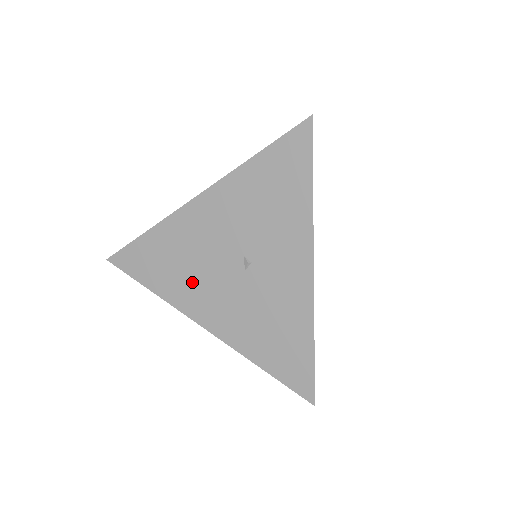
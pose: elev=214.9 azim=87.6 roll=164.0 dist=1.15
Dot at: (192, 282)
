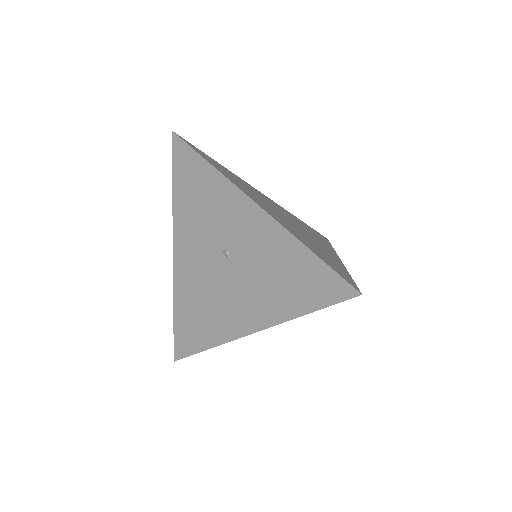
Dot at: (217, 310)
